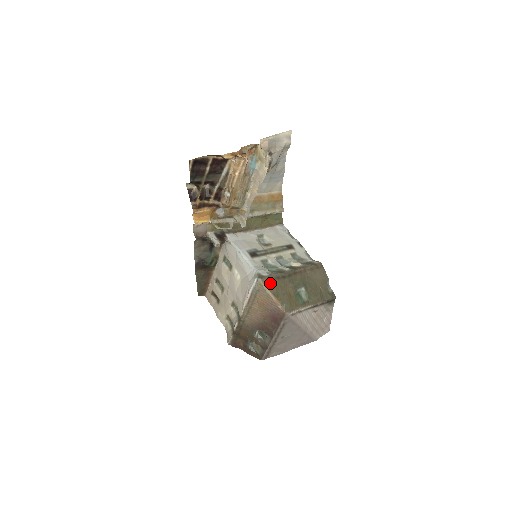
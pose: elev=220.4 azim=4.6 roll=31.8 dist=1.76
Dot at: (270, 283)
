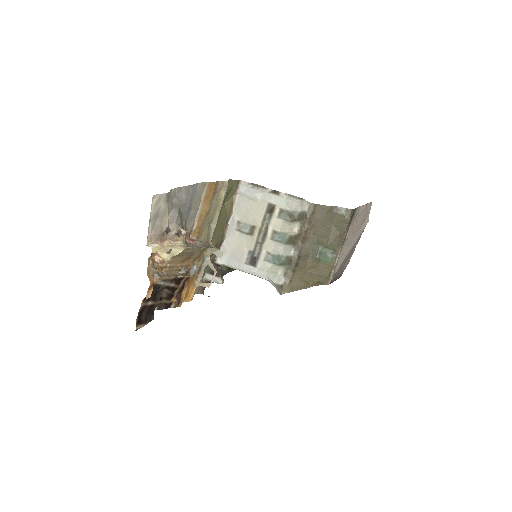
Dot at: (292, 284)
